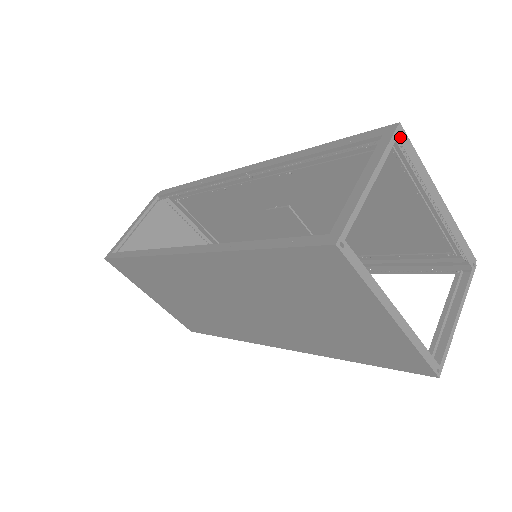
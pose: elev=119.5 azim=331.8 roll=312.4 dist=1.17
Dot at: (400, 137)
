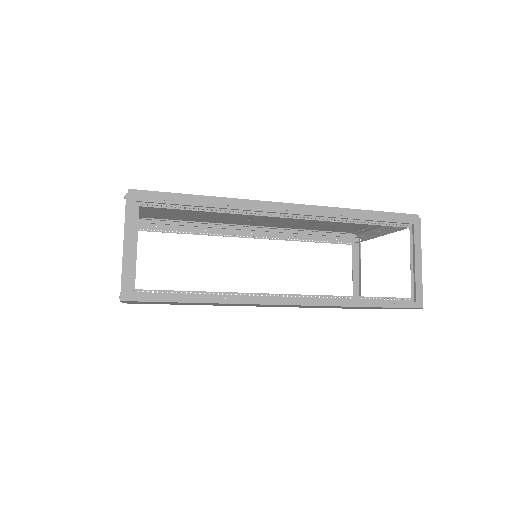
Dot at: (417, 223)
